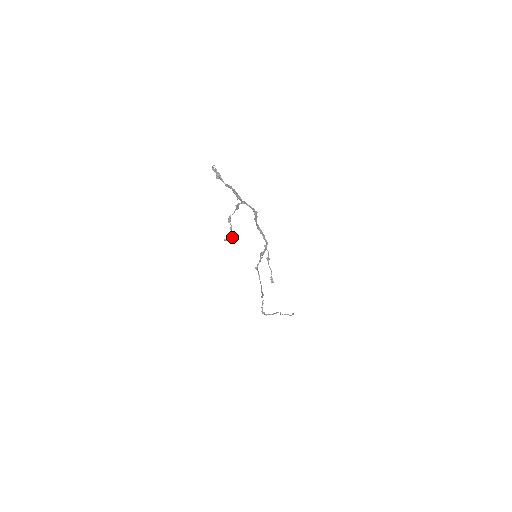
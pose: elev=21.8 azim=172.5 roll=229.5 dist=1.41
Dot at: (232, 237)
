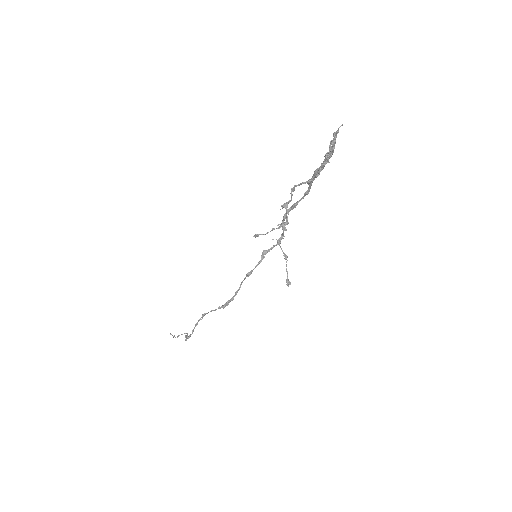
Dot at: (271, 230)
